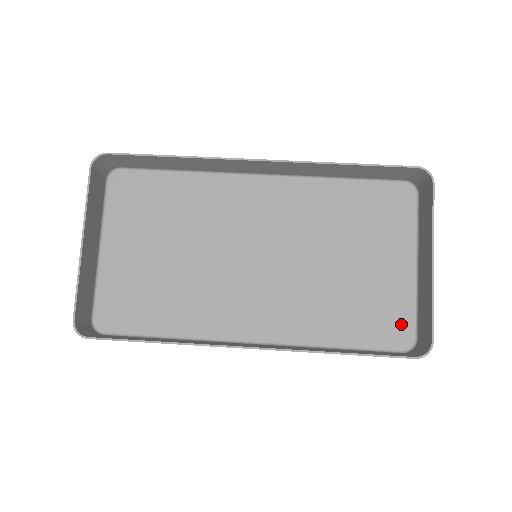
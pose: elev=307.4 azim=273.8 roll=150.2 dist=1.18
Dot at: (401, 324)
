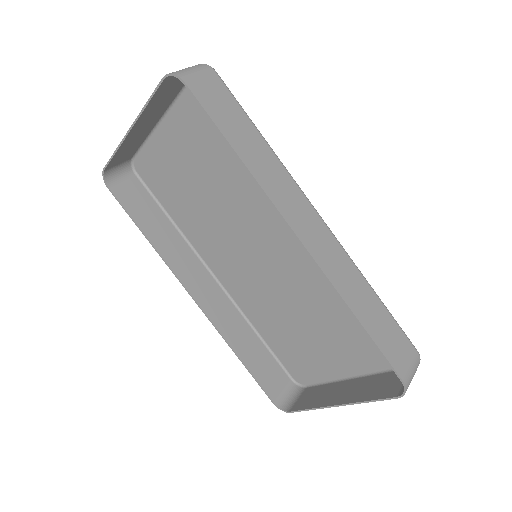
Dot at: (307, 374)
